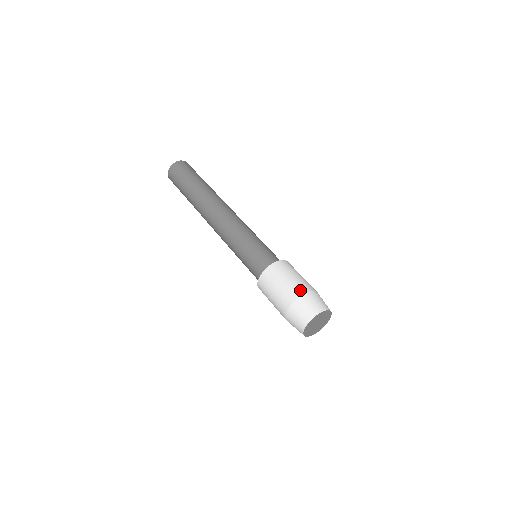
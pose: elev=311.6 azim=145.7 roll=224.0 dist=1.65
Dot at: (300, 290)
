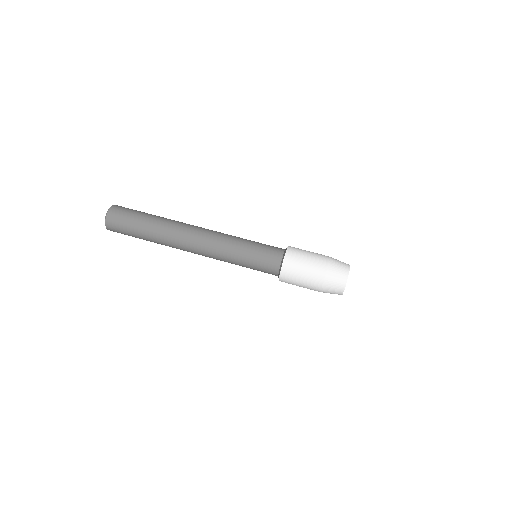
Dot at: (324, 259)
